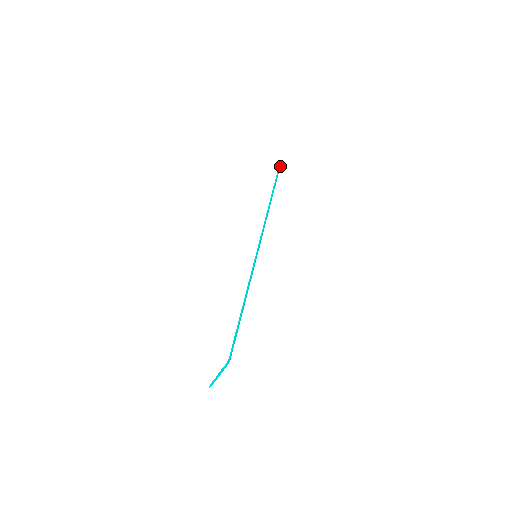
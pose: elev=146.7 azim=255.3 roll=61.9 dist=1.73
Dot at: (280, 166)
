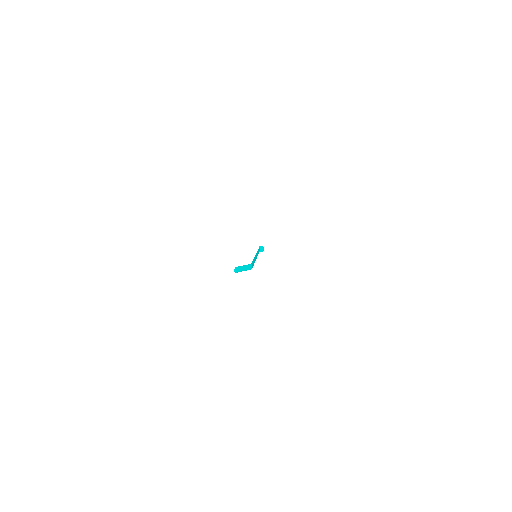
Dot at: (260, 247)
